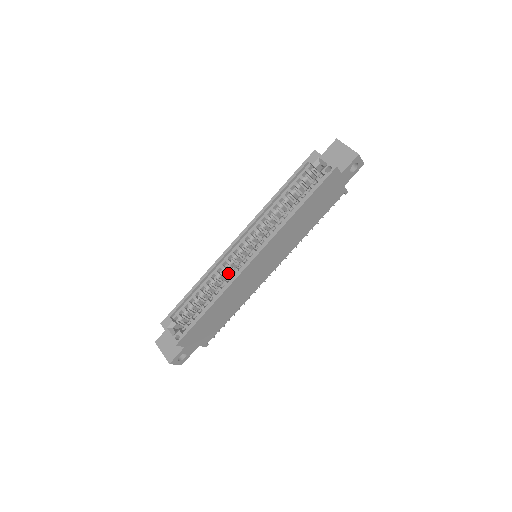
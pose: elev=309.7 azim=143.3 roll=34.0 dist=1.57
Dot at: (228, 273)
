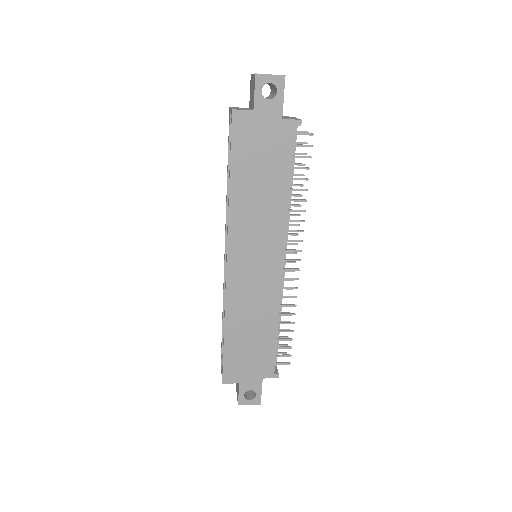
Dot at: occluded
